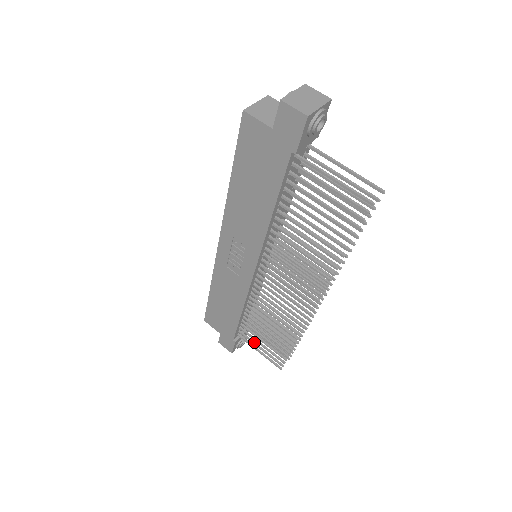
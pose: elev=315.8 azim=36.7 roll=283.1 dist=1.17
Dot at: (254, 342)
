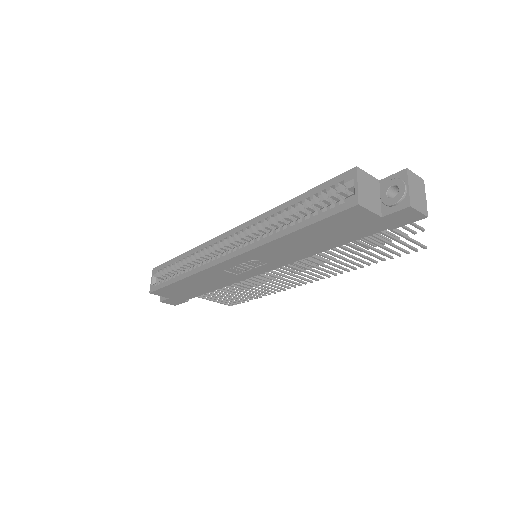
Dot at: (209, 296)
